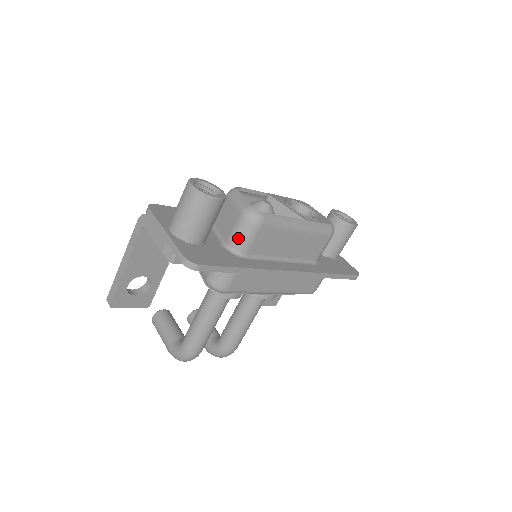
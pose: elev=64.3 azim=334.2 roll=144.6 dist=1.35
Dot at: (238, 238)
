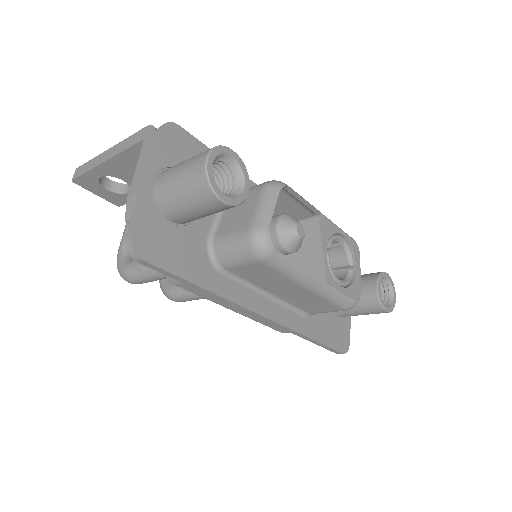
Dot at: (227, 249)
